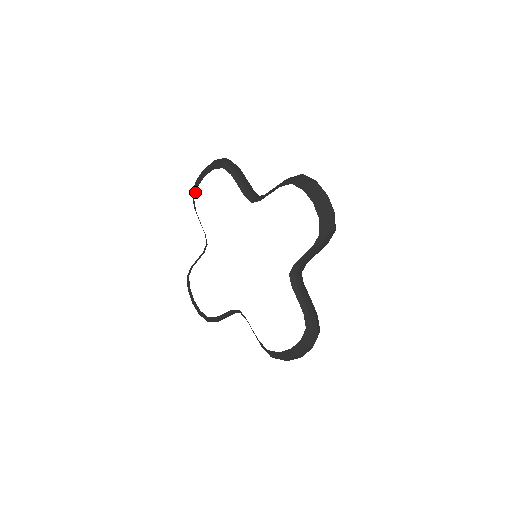
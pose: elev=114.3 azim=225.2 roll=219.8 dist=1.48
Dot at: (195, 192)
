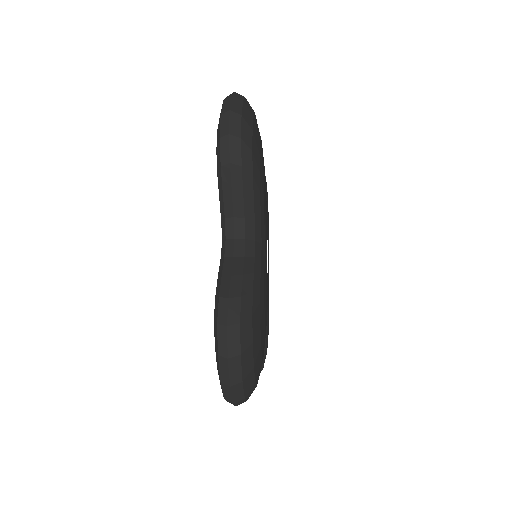
Dot at: occluded
